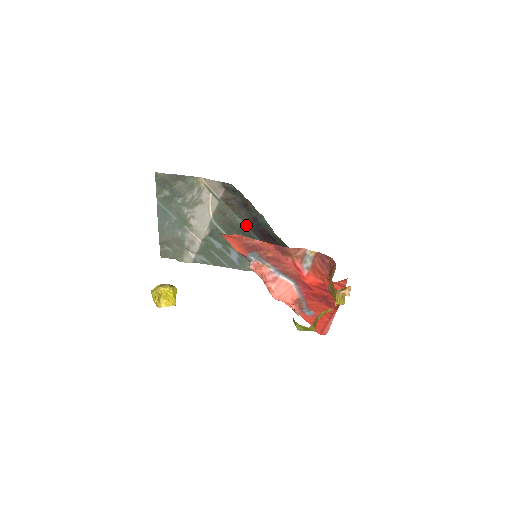
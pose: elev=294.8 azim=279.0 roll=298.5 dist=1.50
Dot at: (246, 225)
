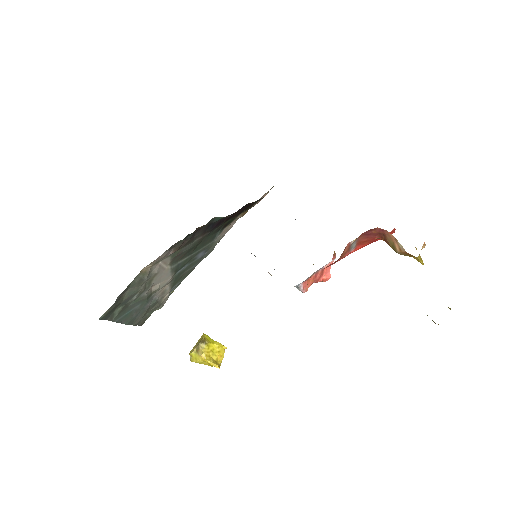
Dot at: (202, 236)
